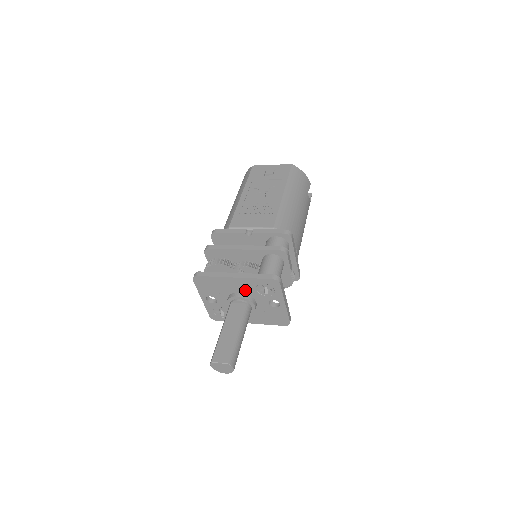
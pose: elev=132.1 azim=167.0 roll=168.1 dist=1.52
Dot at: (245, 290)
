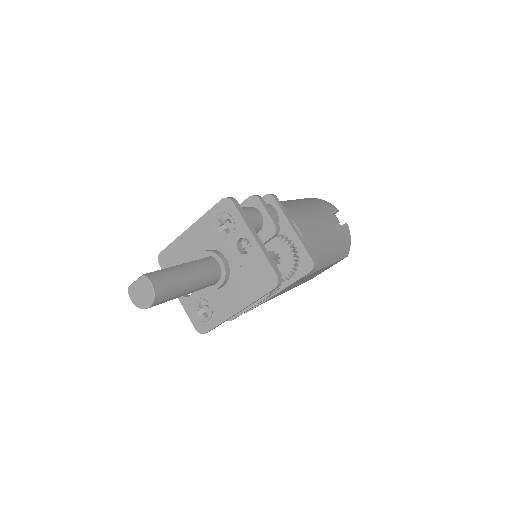
Dot at: (207, 243)
